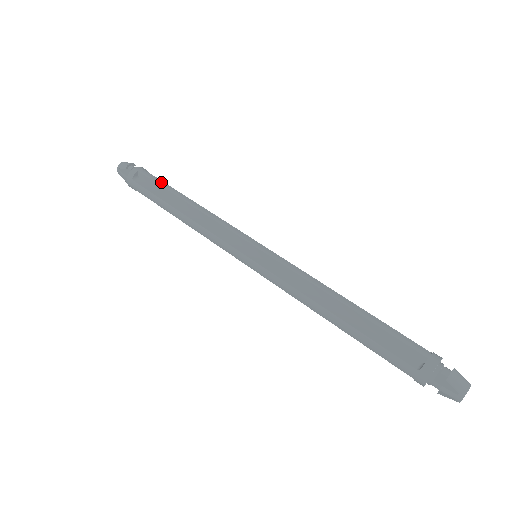
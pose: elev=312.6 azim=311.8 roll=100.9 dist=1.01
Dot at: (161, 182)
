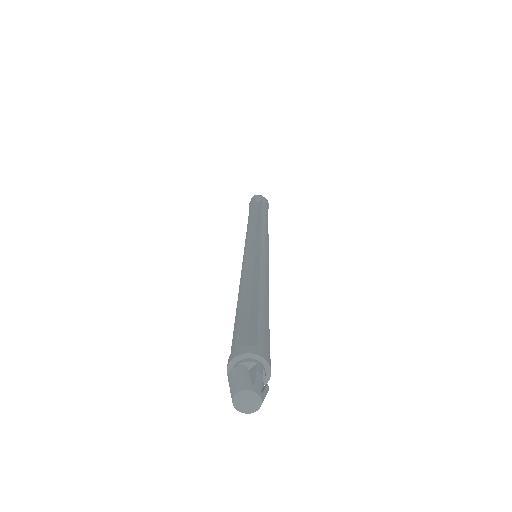
Dot at: (251, 206)
